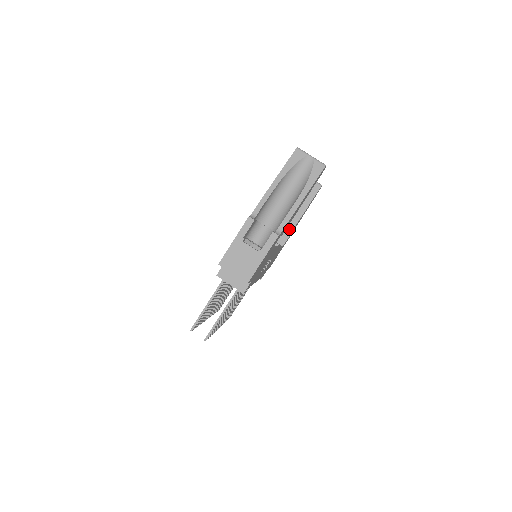
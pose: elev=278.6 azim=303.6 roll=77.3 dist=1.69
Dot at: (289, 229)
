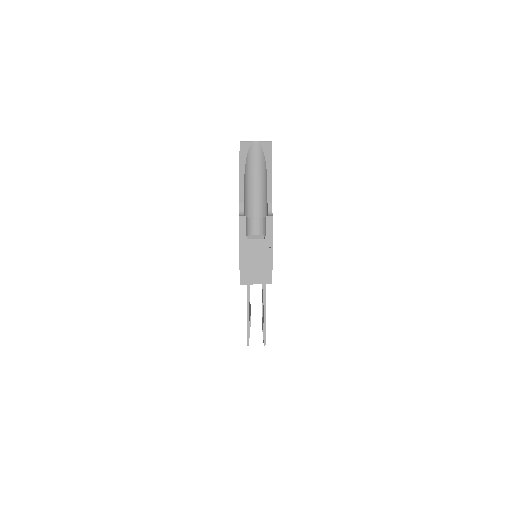
Dot at: occluded
